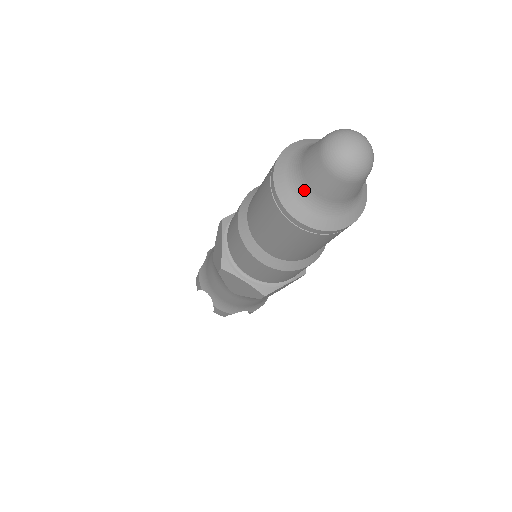
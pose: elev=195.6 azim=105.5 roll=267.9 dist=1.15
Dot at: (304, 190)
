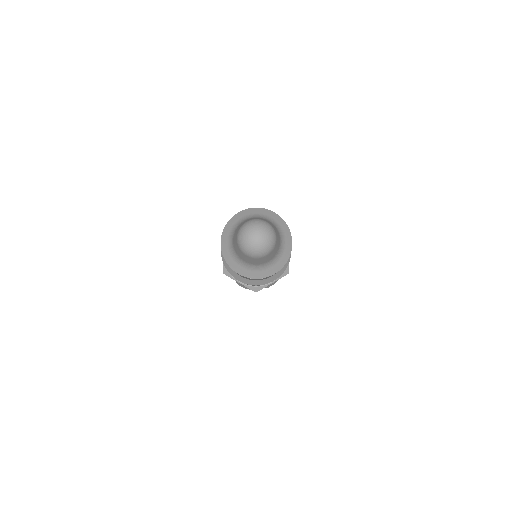
Dot at: (236, 256)
